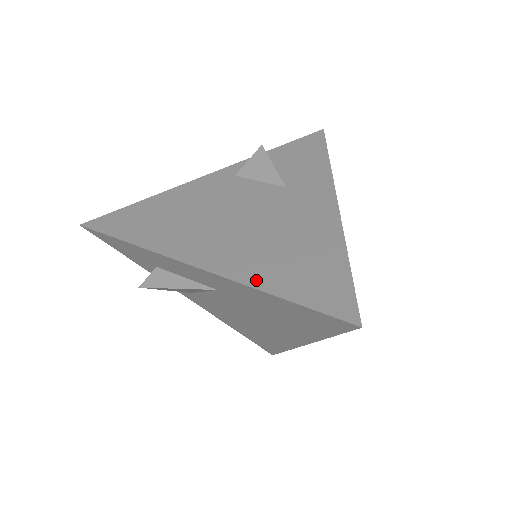
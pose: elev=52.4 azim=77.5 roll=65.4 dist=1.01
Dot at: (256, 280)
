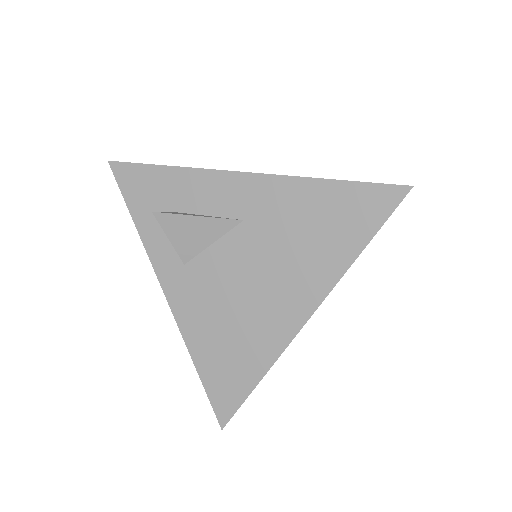
Dot at: (305, 180)
